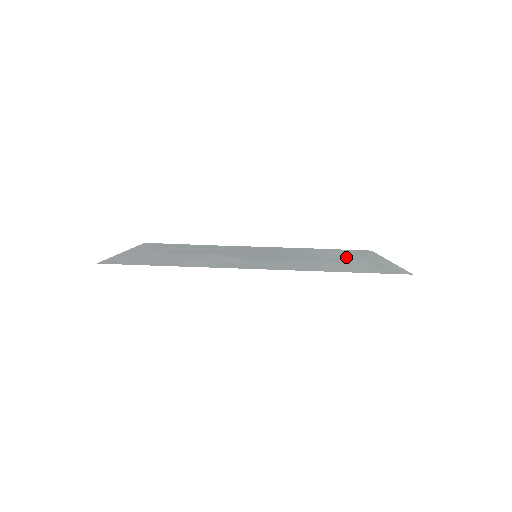
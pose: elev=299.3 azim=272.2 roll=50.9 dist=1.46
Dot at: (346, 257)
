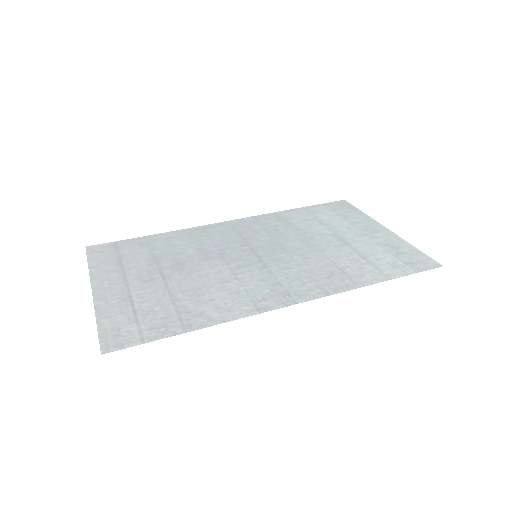
Dot at: (343, 230)
